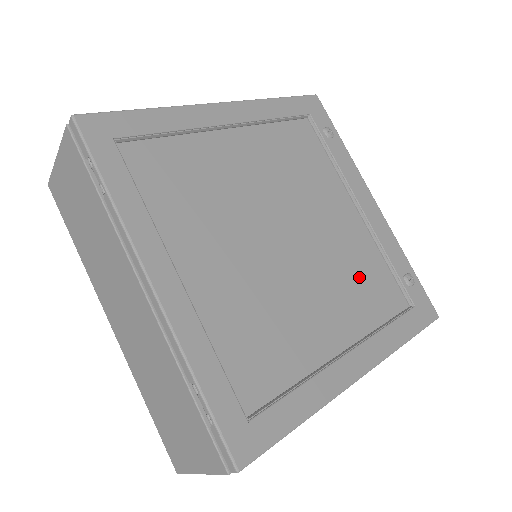
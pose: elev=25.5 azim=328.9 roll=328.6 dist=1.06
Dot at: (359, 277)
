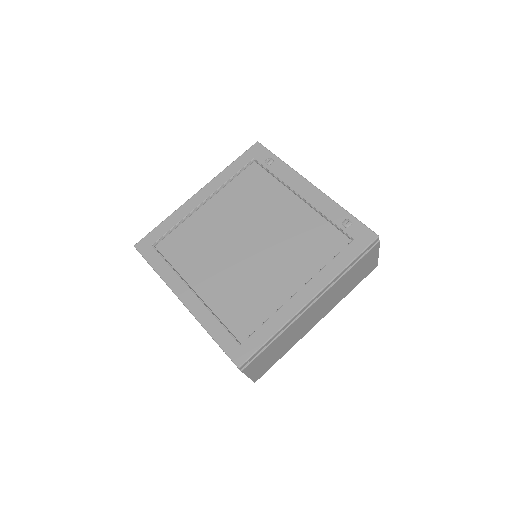
Dot at: (306, 241)
